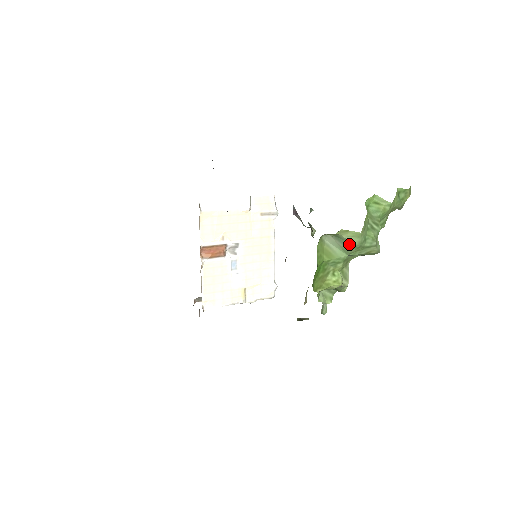
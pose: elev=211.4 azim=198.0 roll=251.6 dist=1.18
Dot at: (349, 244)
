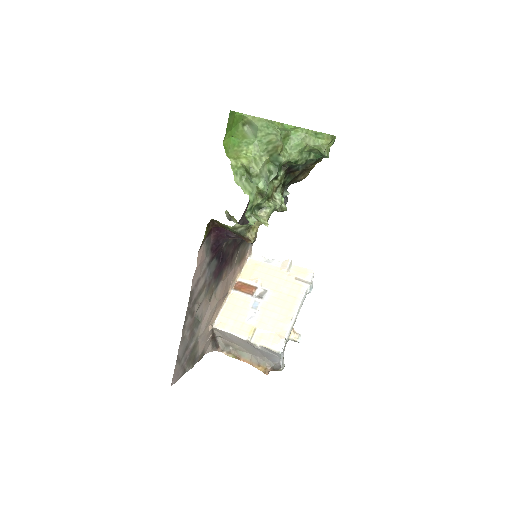
Dot at: (256, 128)
